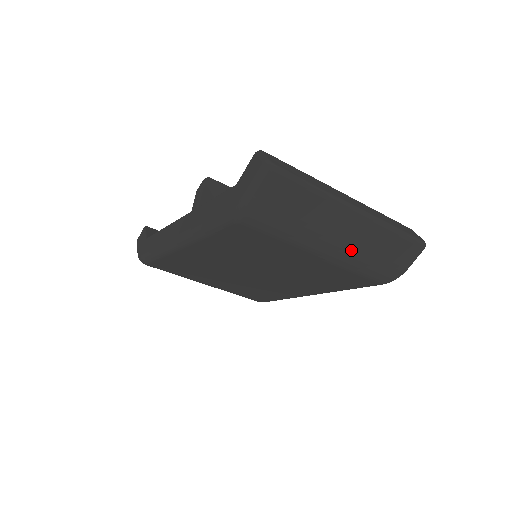
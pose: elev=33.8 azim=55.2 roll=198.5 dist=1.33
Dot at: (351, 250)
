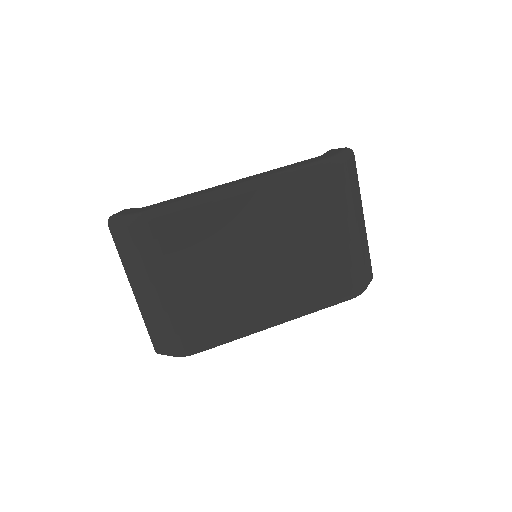
Dot at: (358, 241)
